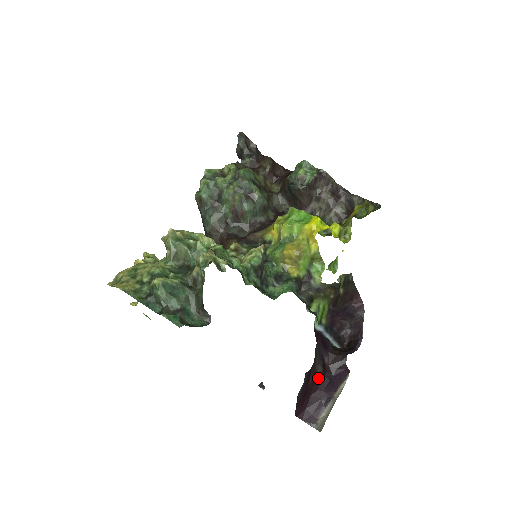
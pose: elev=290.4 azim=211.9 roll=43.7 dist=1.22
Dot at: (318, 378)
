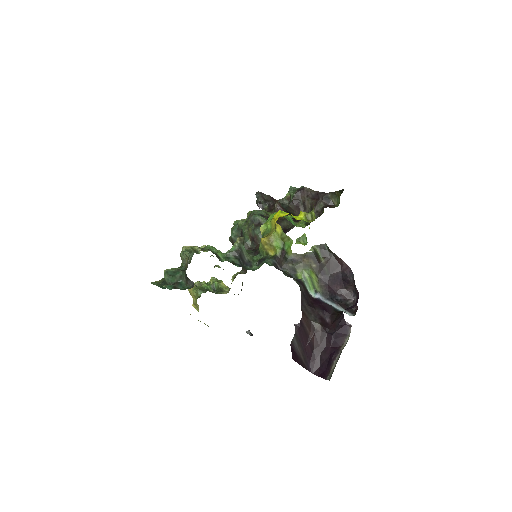
Dot at: (320, 335)
